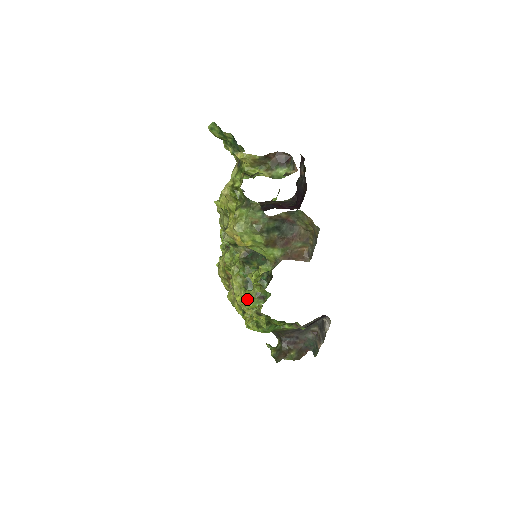
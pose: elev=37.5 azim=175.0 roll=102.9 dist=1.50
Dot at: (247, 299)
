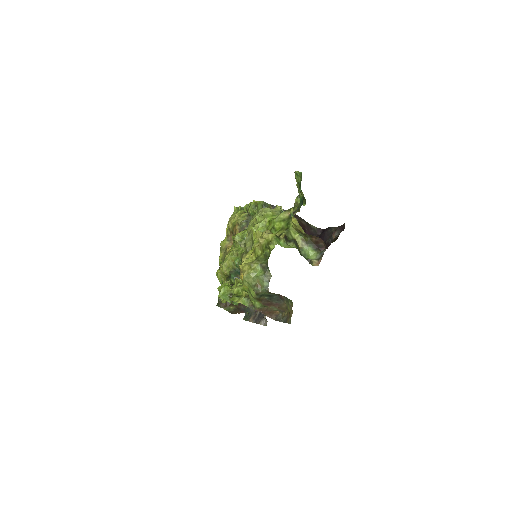
Dot at: (222, 292)
